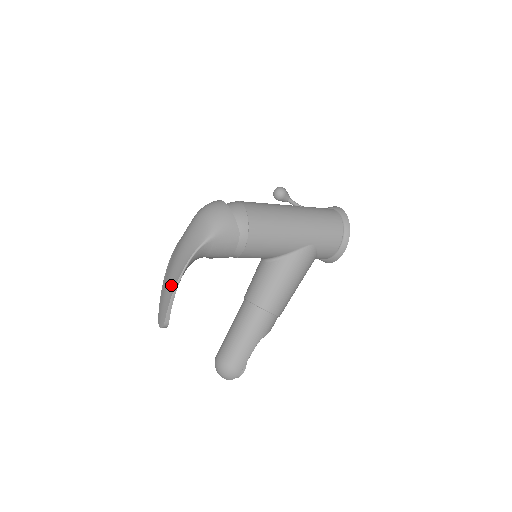
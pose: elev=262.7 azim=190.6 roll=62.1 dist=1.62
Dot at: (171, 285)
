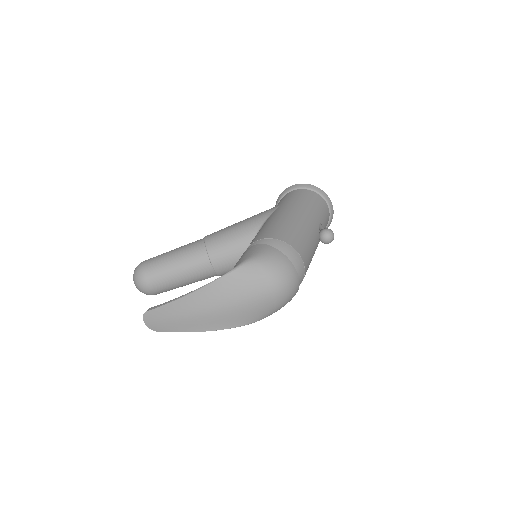
Dot at: (195, 325)
